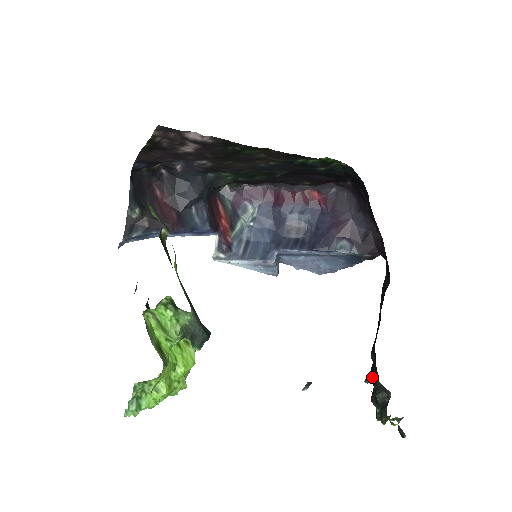
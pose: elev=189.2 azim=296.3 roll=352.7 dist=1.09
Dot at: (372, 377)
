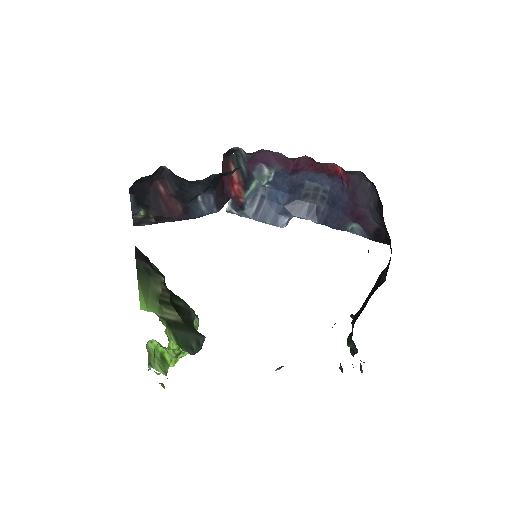
Dot at: occluded
